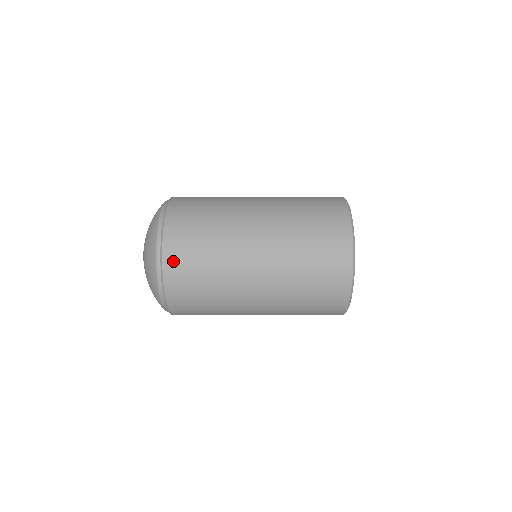
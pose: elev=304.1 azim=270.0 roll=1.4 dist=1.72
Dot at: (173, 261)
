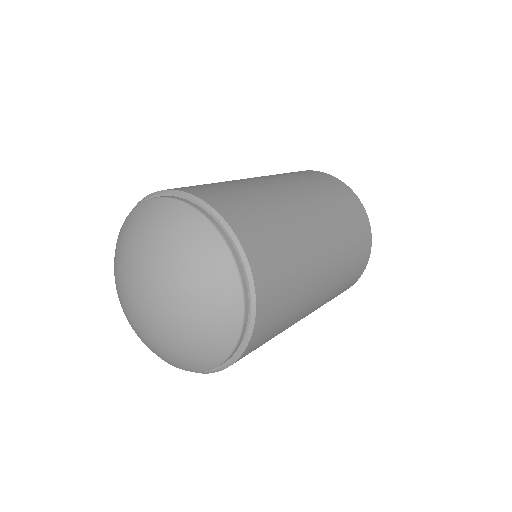
Dot at: (264, 281)
